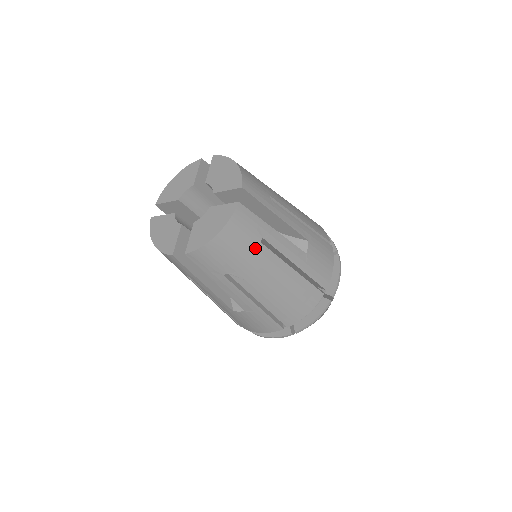
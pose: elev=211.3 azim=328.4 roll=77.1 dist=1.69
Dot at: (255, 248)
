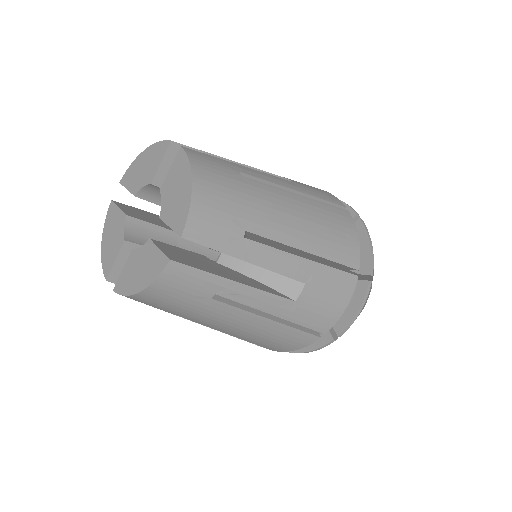
Dot at: (203, 303)
